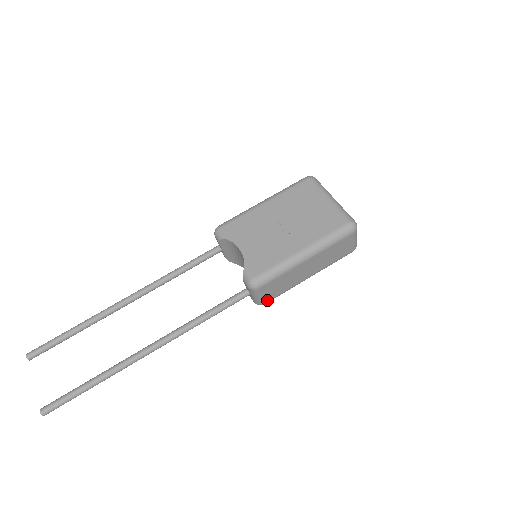
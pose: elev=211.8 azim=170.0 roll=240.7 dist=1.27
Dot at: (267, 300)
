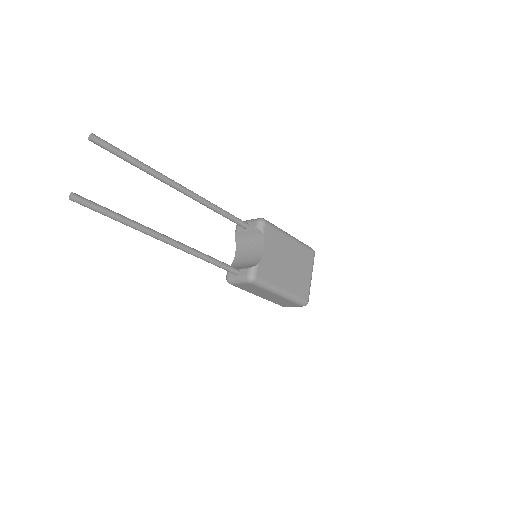
Dot at: (235, 285)
